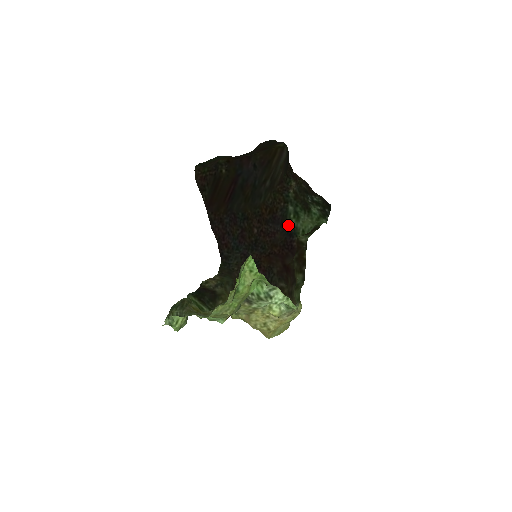
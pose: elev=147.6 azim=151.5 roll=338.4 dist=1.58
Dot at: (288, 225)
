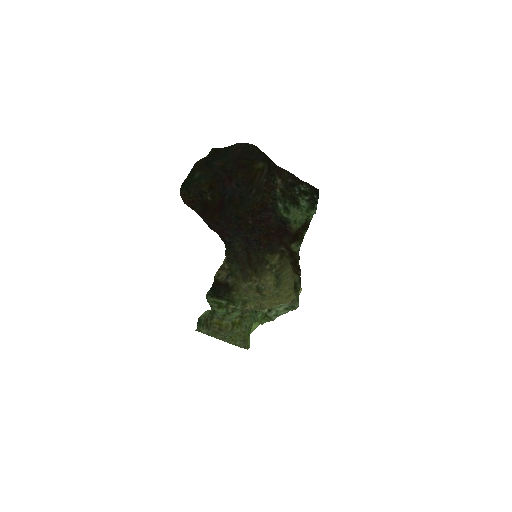
Dot at: (280, 216)
